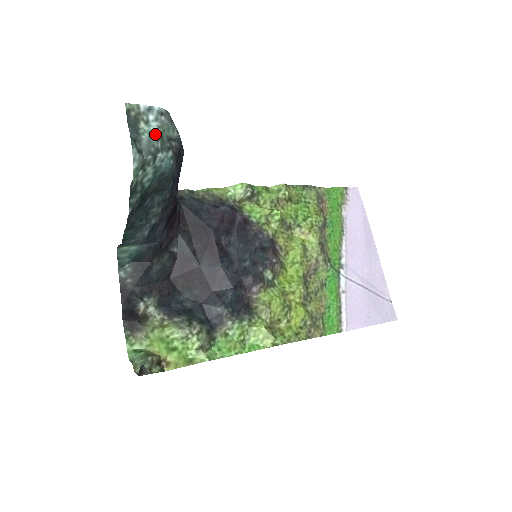
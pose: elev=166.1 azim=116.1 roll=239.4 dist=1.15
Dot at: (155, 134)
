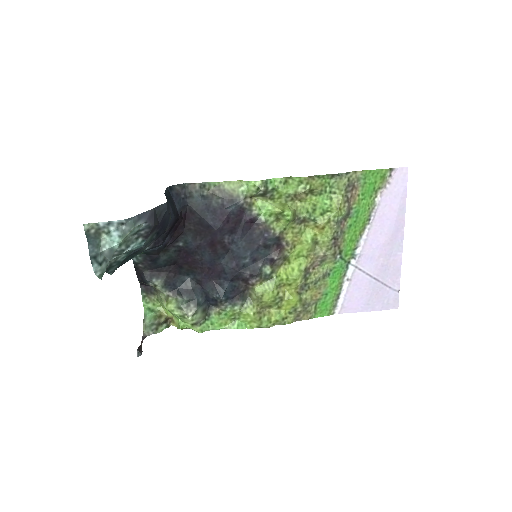
Dot at: (116, 244)
